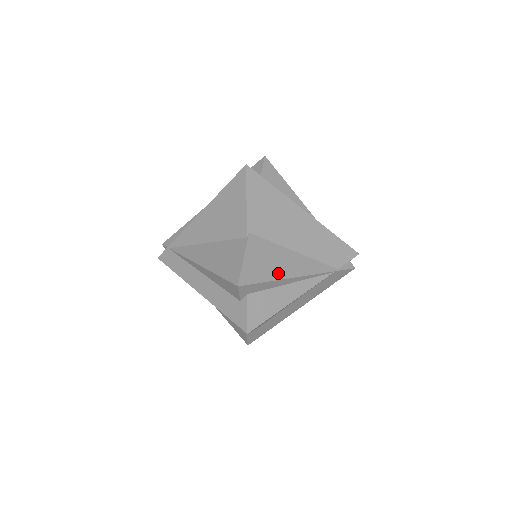
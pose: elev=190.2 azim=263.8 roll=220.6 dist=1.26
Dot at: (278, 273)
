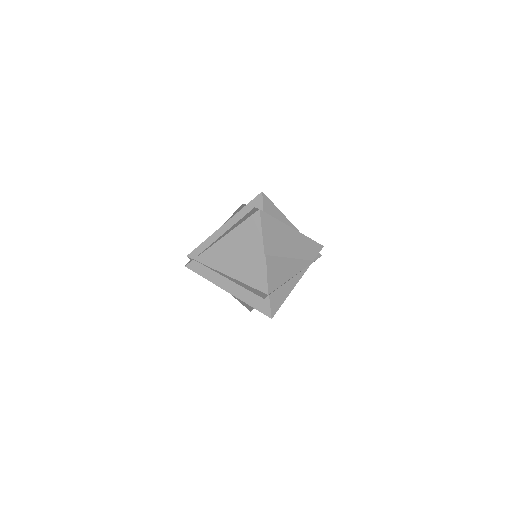
Dot at: (285, 277)
